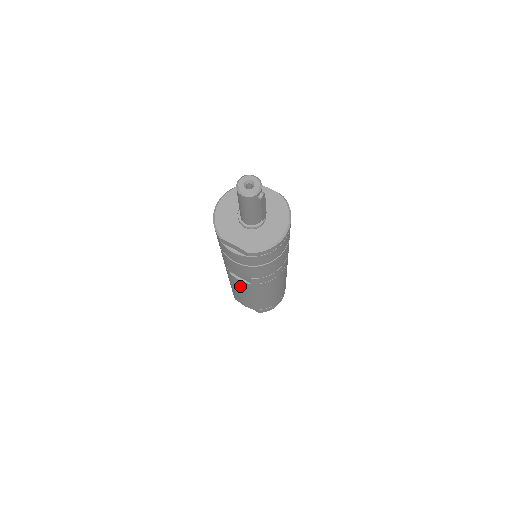
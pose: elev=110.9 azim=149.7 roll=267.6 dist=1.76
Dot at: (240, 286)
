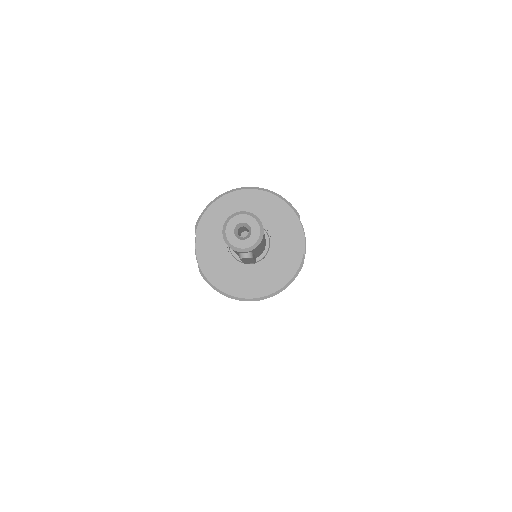
Dot at: occluded
